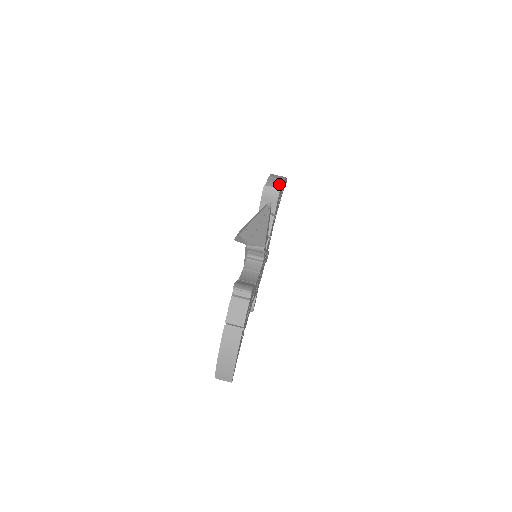
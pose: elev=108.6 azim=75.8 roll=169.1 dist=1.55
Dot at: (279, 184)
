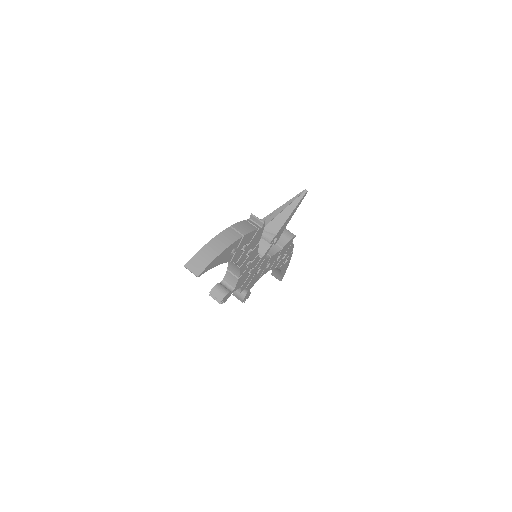
Dot at: occluded
